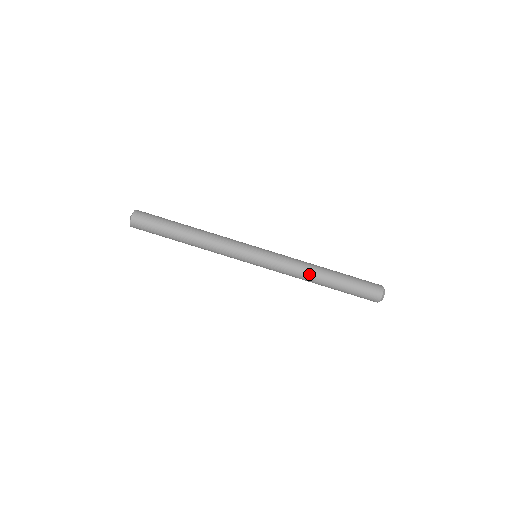
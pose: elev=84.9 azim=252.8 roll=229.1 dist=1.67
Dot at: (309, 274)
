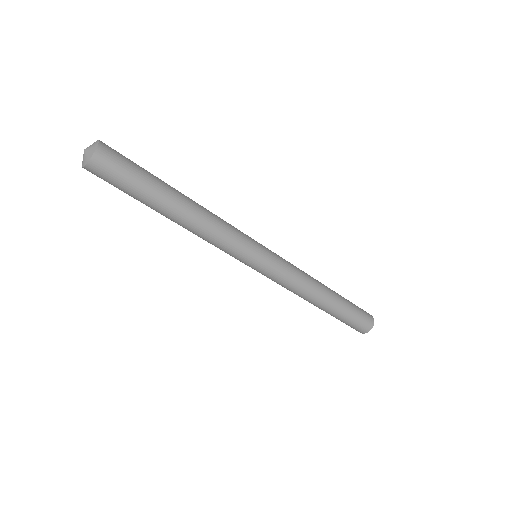
Dot at: (305, 298)
